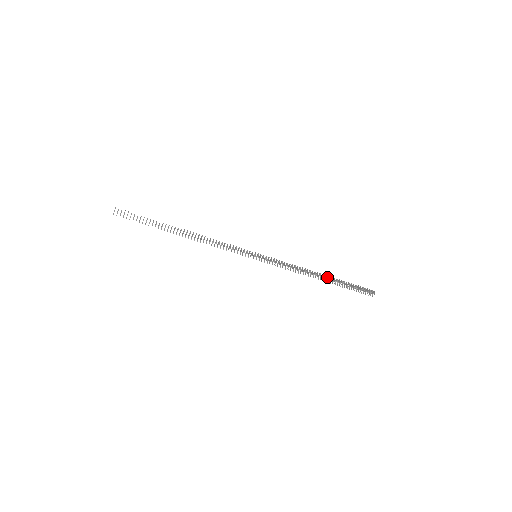
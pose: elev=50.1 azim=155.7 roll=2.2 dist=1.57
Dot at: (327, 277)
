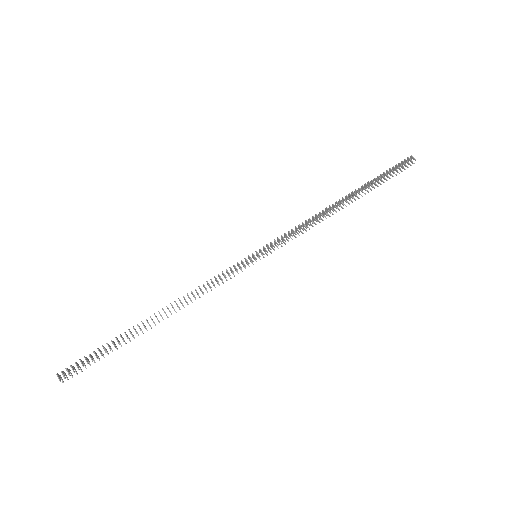
Dot at: (350, 196)
